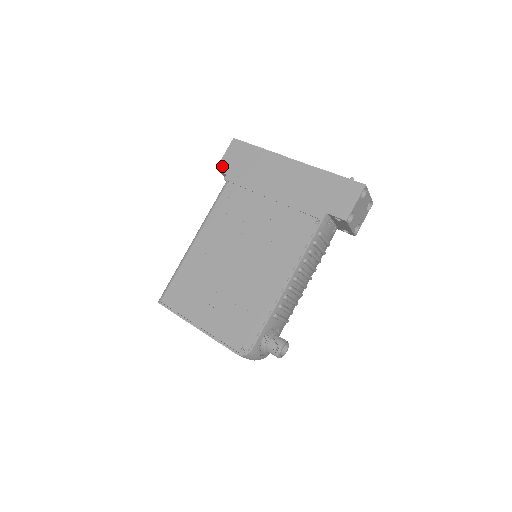
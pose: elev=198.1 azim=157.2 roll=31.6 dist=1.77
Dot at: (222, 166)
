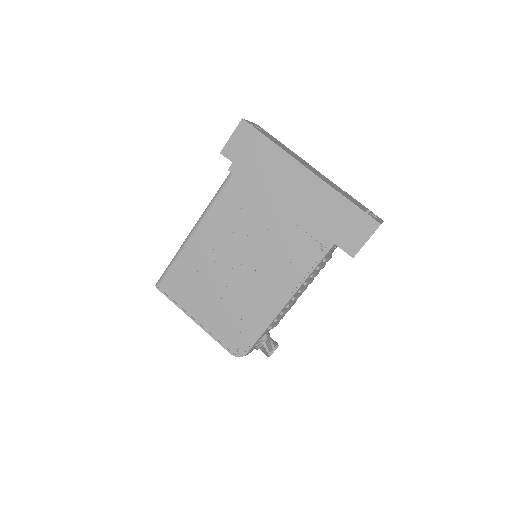
Dot at: (227, 152)
